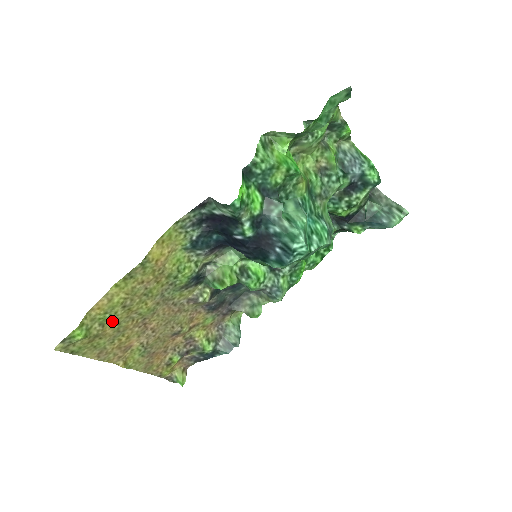
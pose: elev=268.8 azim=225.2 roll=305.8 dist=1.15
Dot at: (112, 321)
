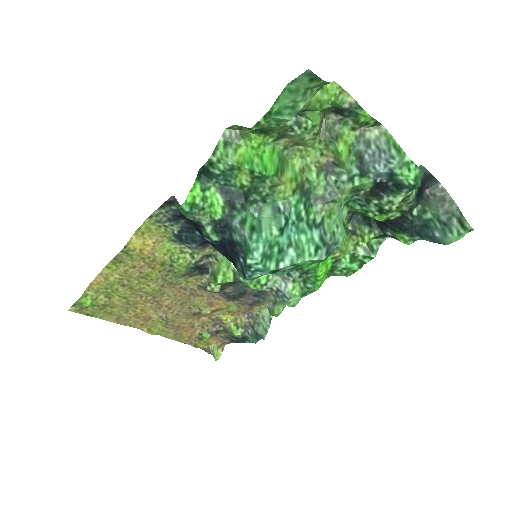
Dot at: (117, 295)
